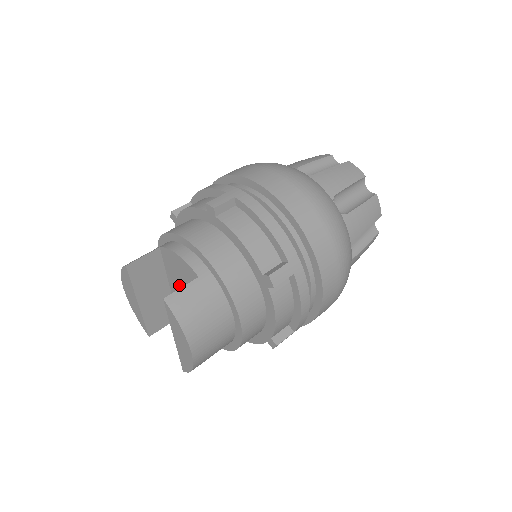
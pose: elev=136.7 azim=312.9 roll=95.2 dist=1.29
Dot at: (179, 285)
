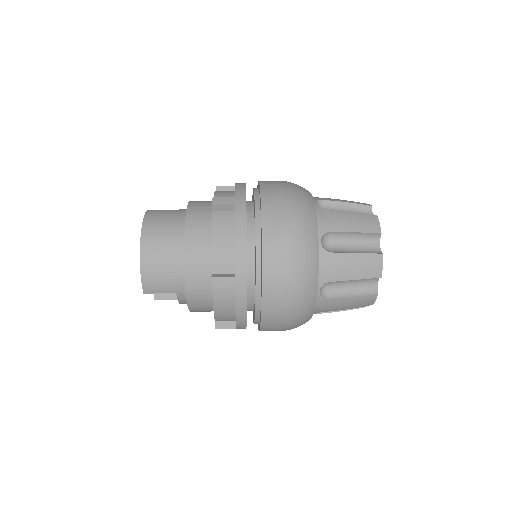
Dot at: occluded
